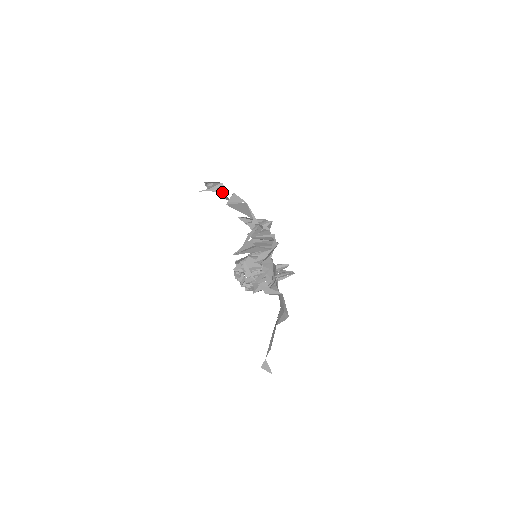
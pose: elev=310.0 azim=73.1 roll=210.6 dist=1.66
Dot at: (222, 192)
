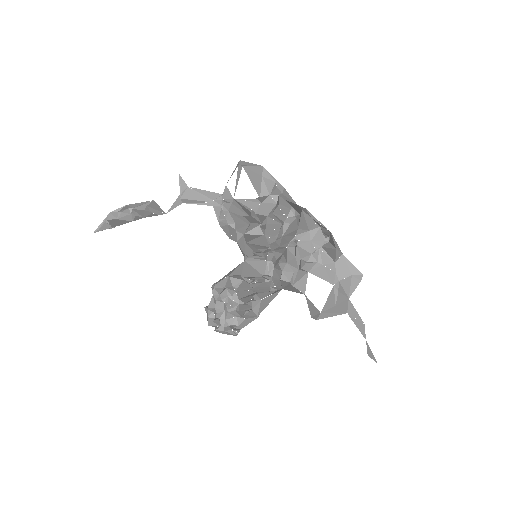
Dot at: (158, 210)
